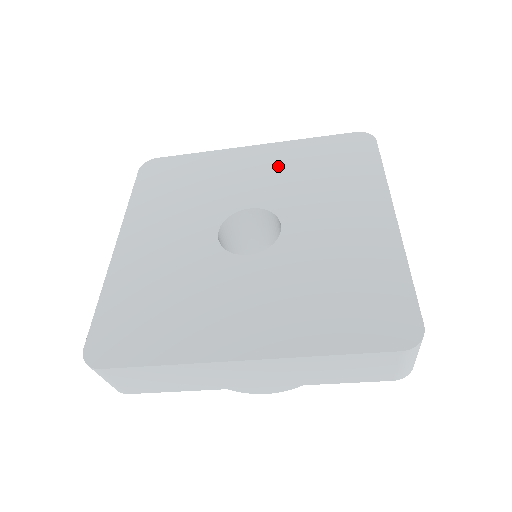
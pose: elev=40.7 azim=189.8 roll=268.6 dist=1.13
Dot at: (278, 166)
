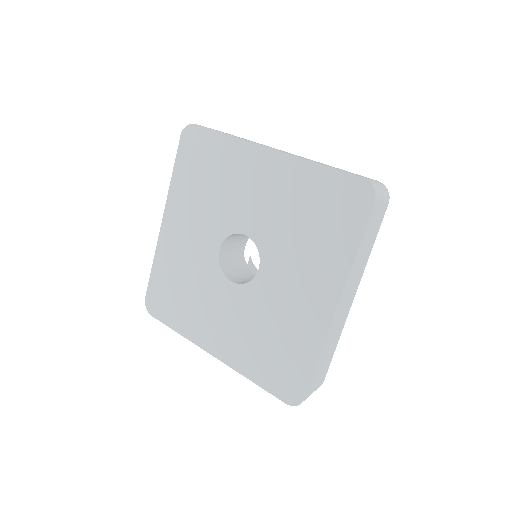
Dot at: (279, 193)
